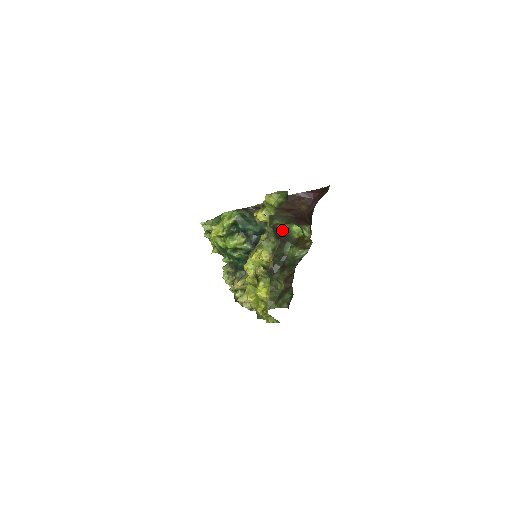
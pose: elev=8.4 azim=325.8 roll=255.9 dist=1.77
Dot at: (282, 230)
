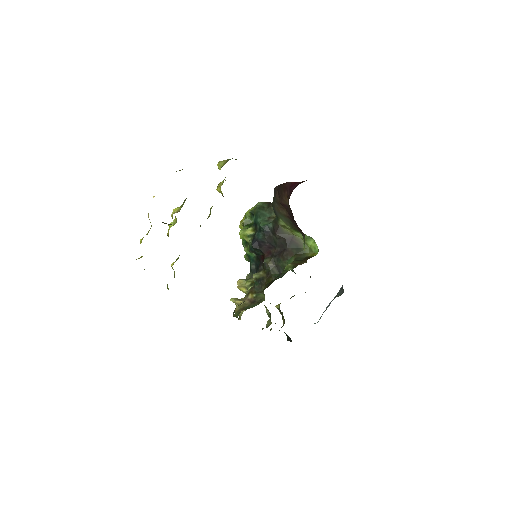
Dot at: (293, 239)
